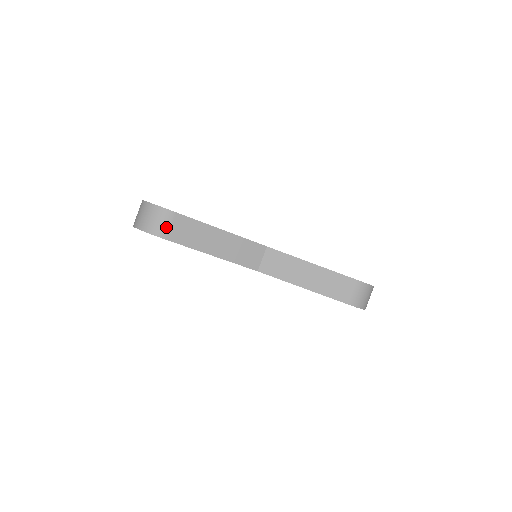
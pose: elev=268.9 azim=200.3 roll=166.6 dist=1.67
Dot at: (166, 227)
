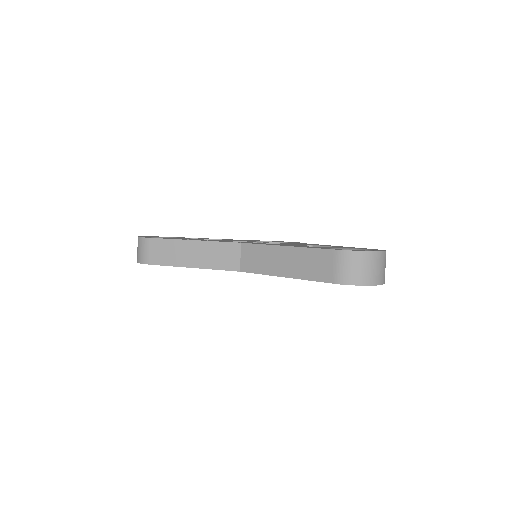
Dot at: (146, 253)
